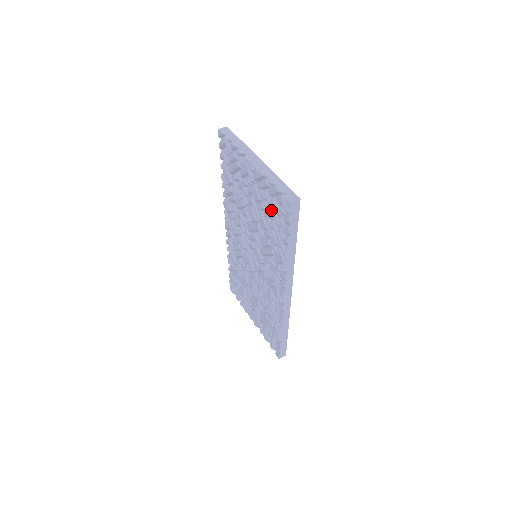
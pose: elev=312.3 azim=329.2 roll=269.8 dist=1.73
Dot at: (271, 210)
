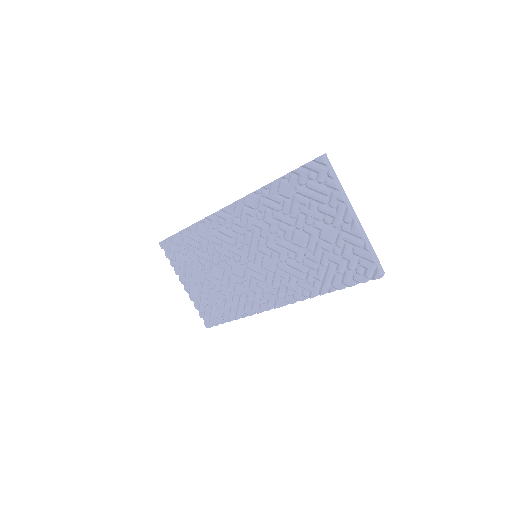
Dot at: (341, 259)
